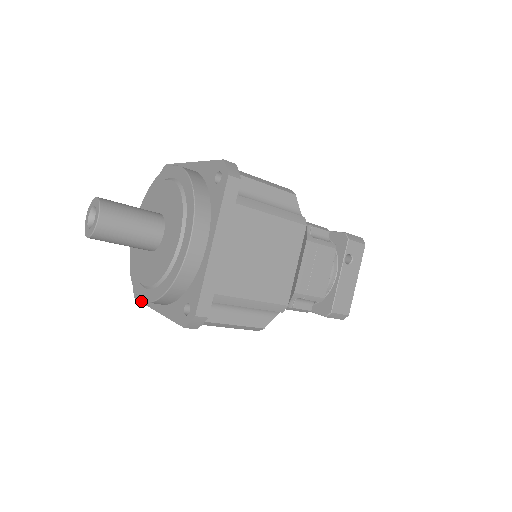
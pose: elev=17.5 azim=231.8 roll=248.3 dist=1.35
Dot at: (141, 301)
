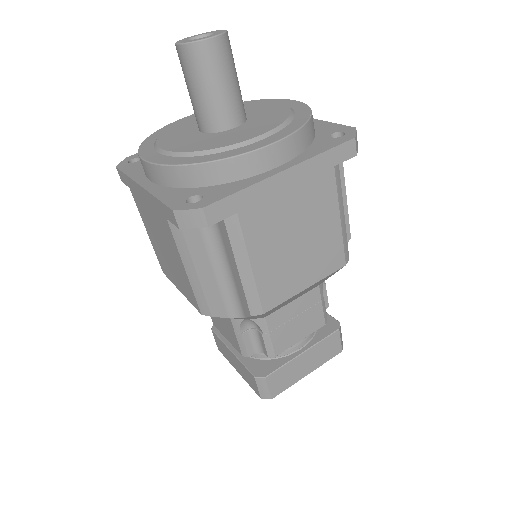
Dot at: (230, 193)
